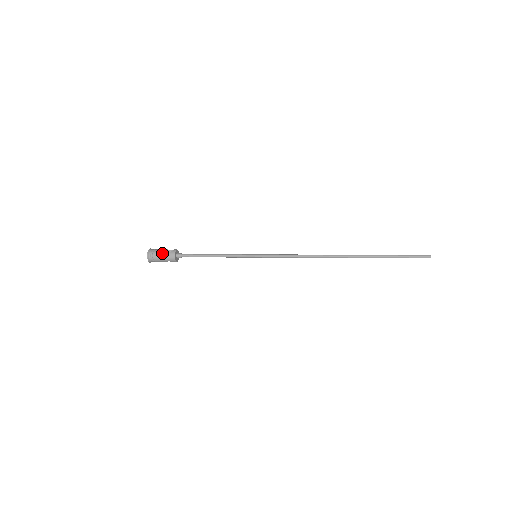
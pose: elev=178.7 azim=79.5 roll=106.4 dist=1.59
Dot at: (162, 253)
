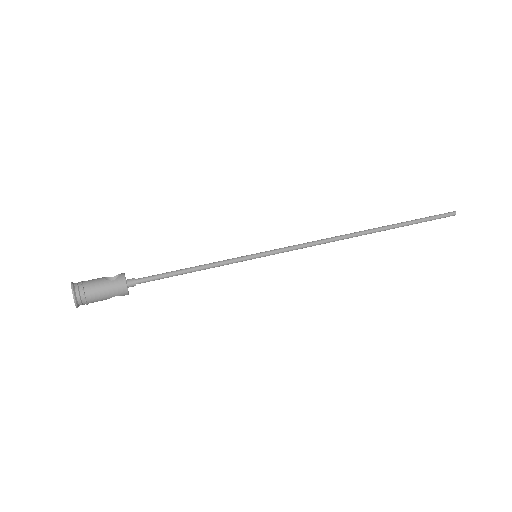
Dot at: (101, 284)
